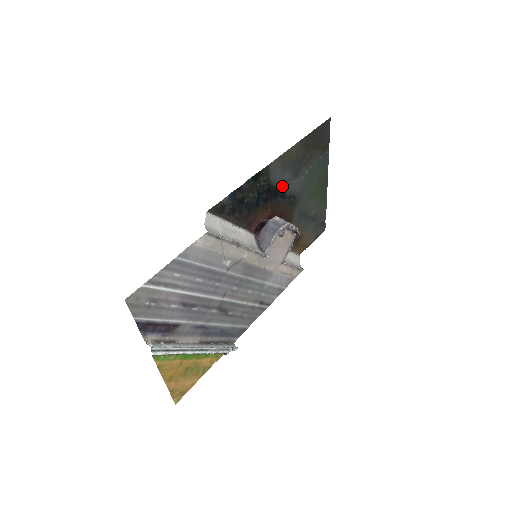
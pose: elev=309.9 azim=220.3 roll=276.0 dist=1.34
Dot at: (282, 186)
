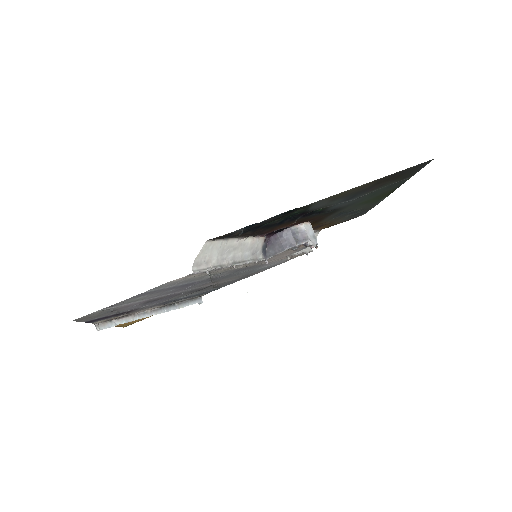
Dot at: (324, 207)
